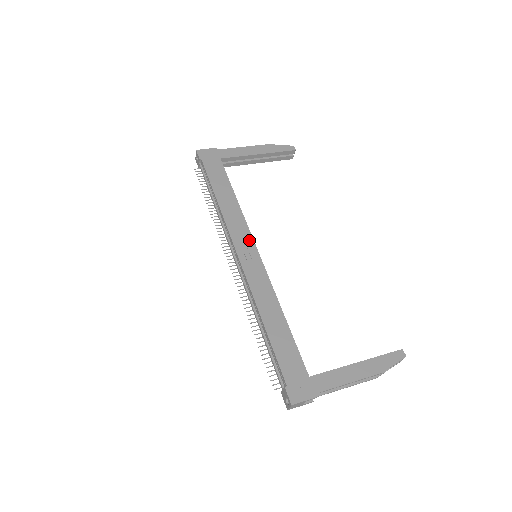
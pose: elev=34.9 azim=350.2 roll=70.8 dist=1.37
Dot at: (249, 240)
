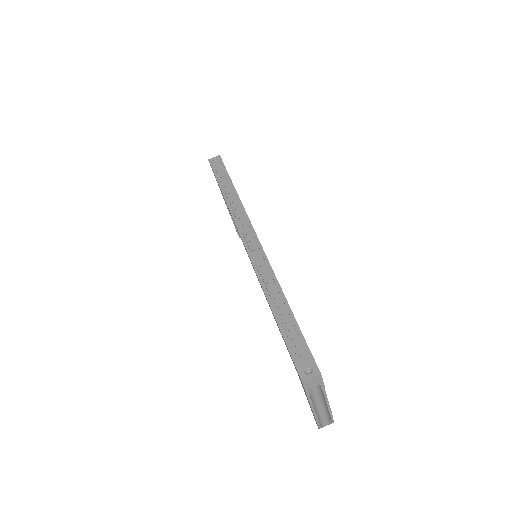
Dot at: occluded
